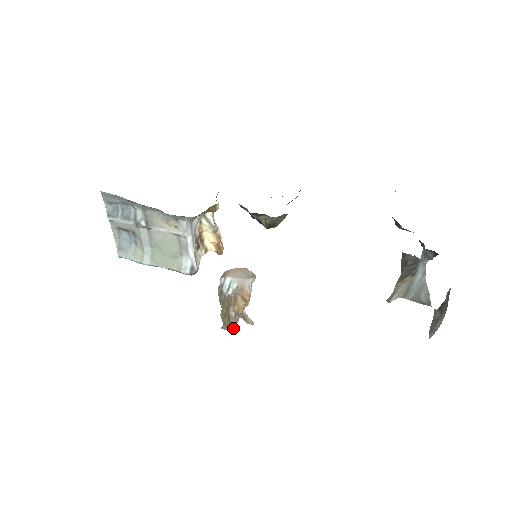
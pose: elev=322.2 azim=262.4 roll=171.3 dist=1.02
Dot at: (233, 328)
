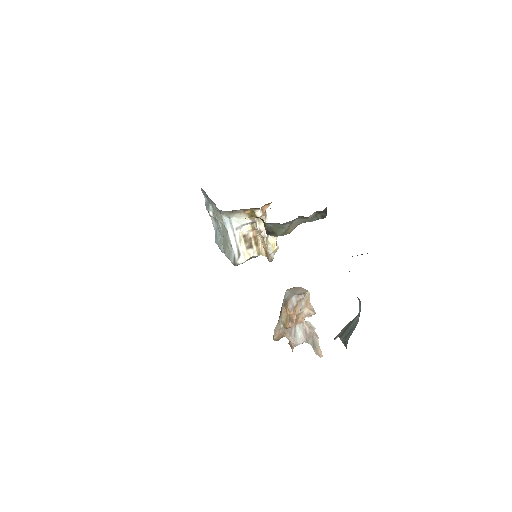
Dot at: (274, 336)
